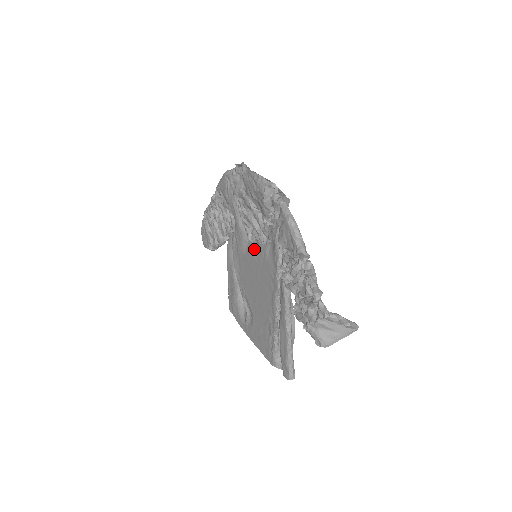
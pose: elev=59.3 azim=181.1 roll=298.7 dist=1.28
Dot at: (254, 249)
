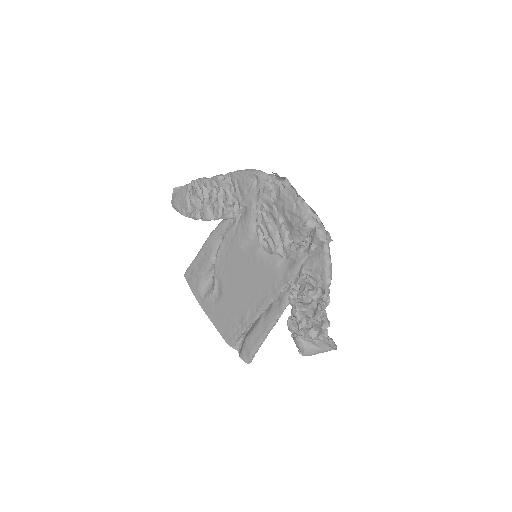
Dot at: (260, 252)
